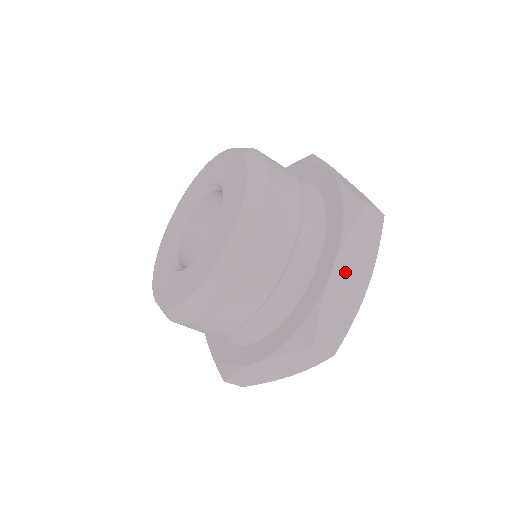
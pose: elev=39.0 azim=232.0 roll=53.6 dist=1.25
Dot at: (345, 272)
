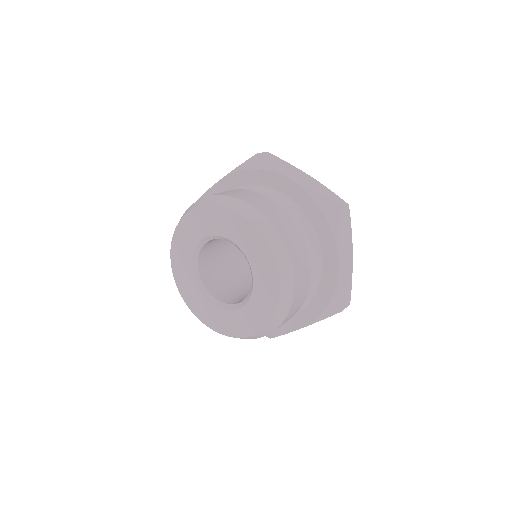
Dot at: (343, 259)
